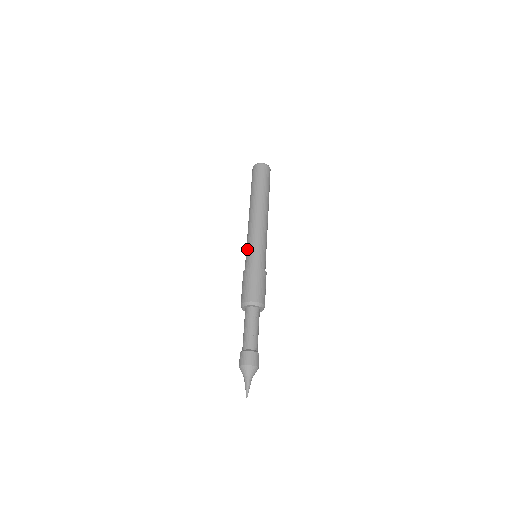
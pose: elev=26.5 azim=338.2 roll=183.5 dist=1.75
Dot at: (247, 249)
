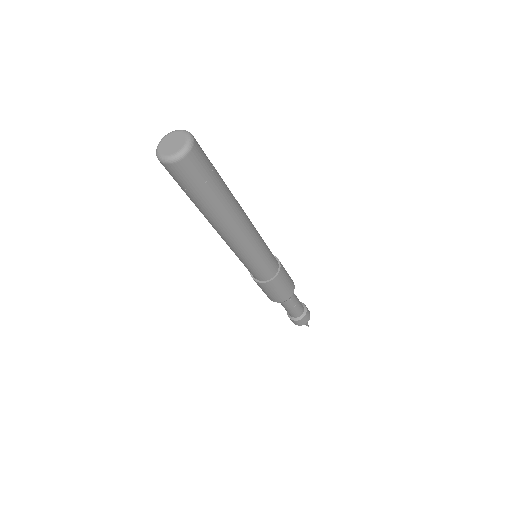
Dot at: (247, 267)
